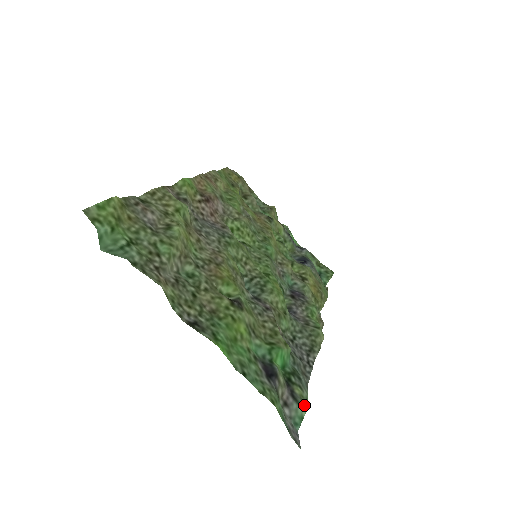
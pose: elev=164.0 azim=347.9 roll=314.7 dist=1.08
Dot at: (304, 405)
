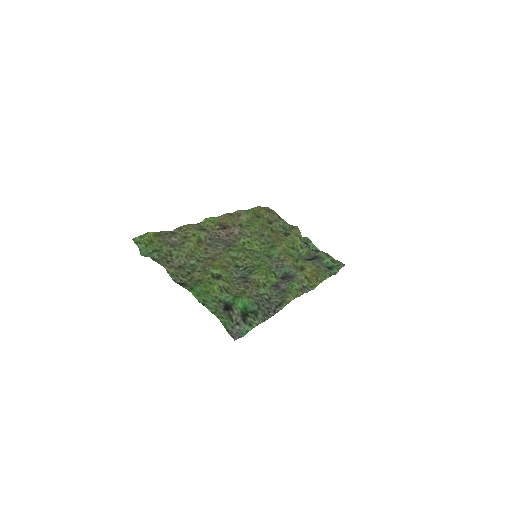
Dot at: (252, 326)
